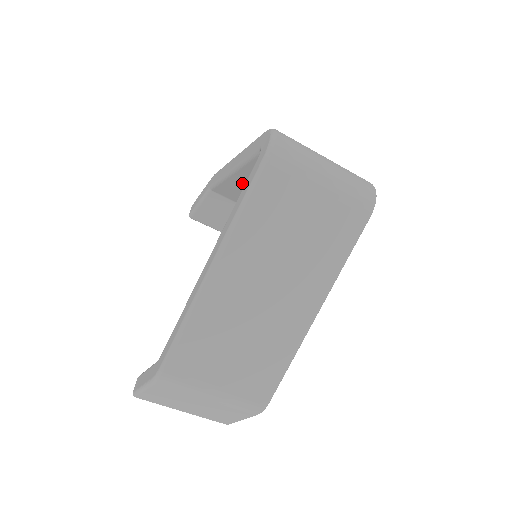
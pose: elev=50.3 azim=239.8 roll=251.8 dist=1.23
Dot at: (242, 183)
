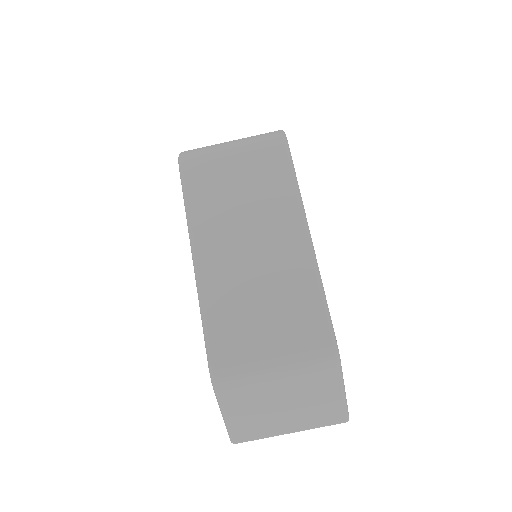
Dot at: occluded
